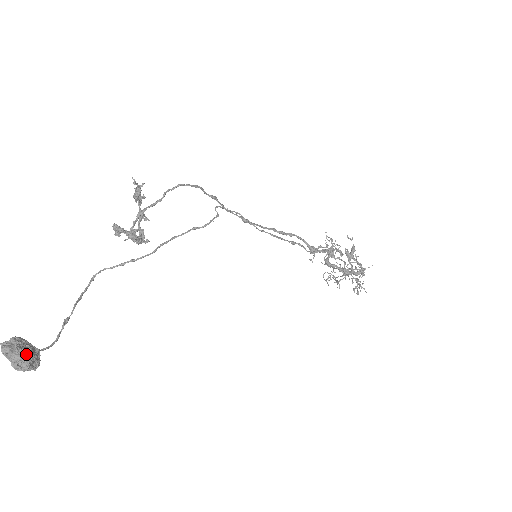
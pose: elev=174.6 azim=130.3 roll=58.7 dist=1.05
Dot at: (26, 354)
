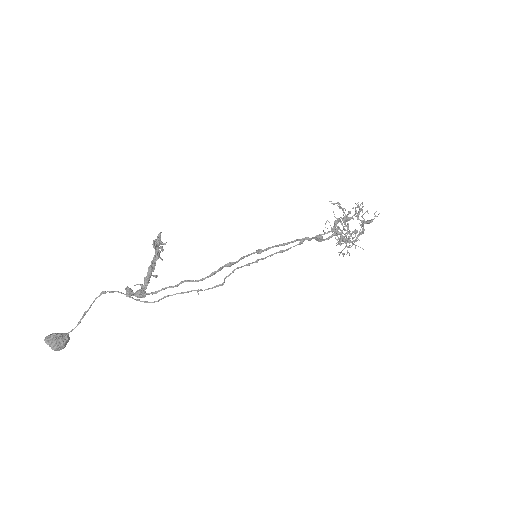
Dot at: (61, 349)
